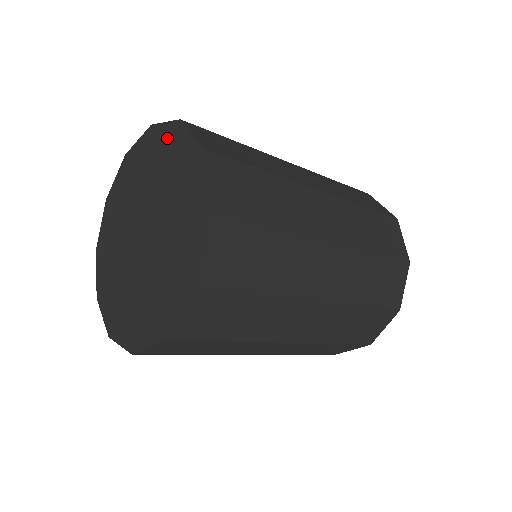
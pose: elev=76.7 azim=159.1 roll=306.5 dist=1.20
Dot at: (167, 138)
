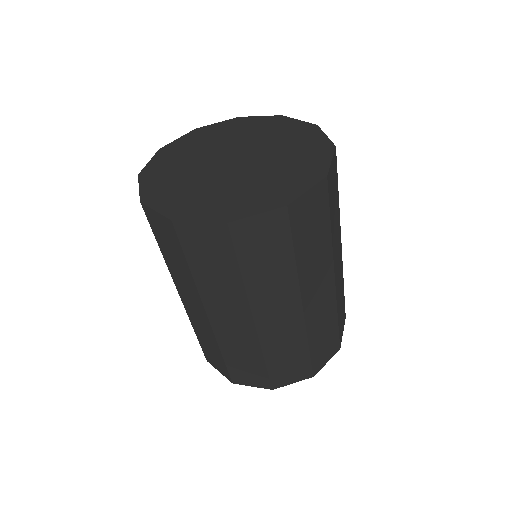
Dot at: (297, 127)
